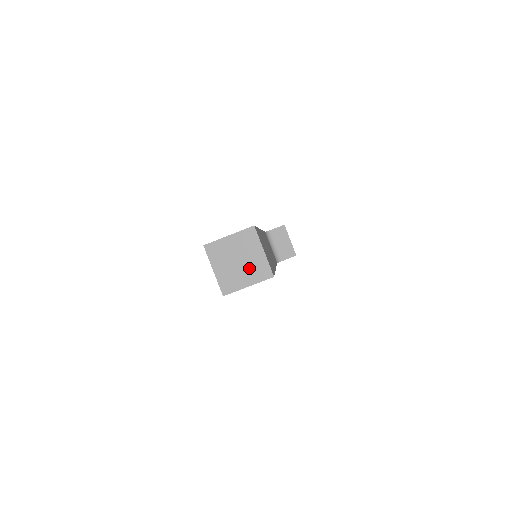
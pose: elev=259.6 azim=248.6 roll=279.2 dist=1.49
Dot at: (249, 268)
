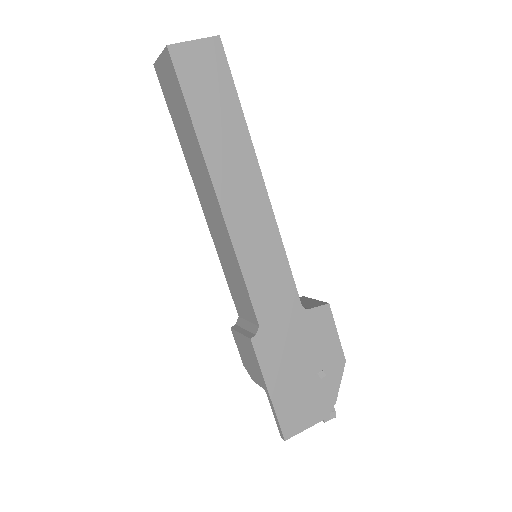
Dot at: occluded
